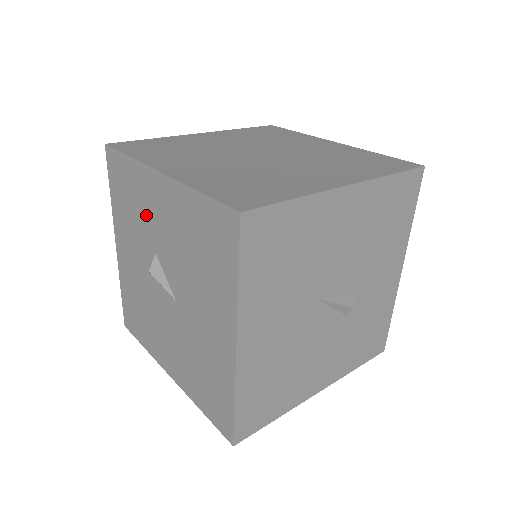
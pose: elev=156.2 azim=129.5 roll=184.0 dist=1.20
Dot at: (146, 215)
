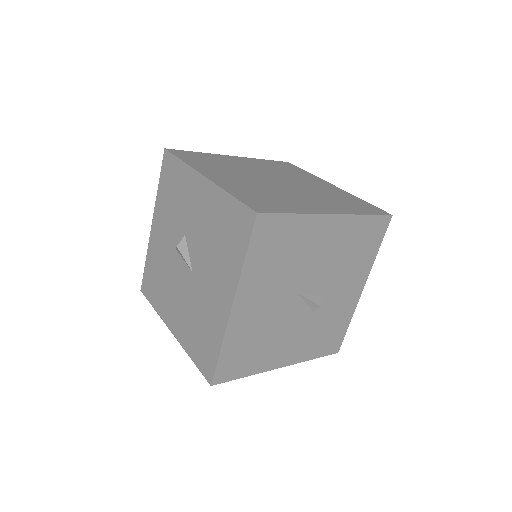
Dot at: (185, 205)
